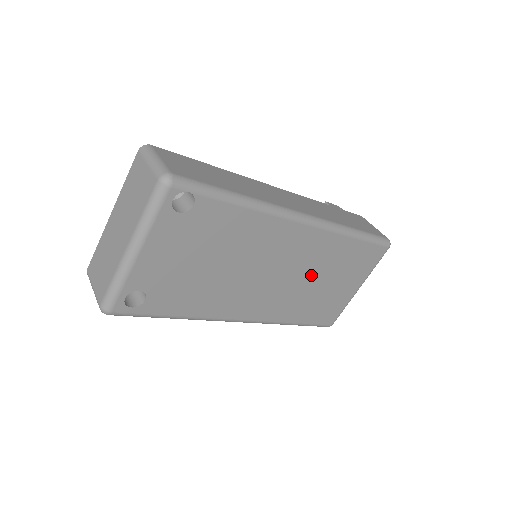
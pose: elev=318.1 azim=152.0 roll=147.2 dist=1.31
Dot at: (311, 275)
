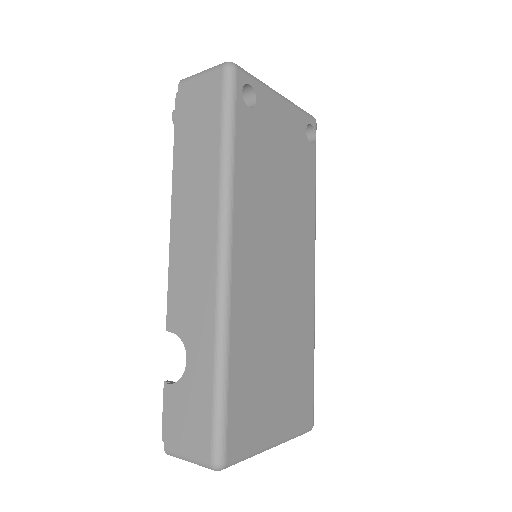
Dot at: (281, 326)
